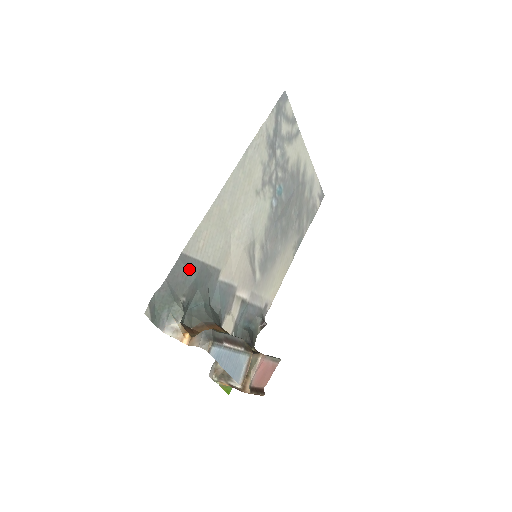
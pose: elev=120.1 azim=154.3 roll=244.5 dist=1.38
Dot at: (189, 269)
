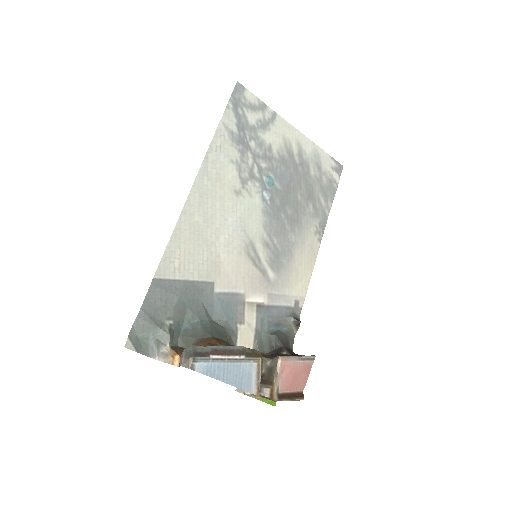
Dot at: (168, 292)
